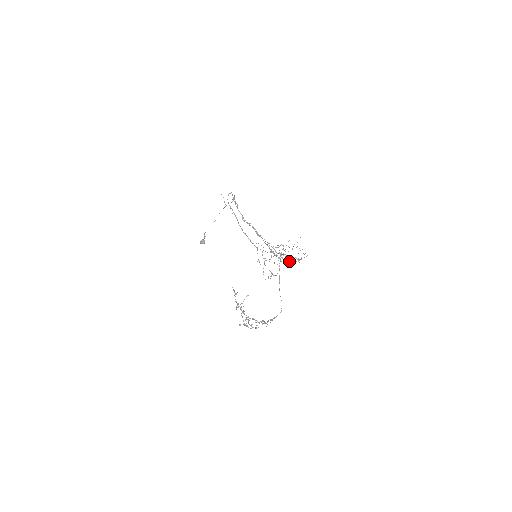
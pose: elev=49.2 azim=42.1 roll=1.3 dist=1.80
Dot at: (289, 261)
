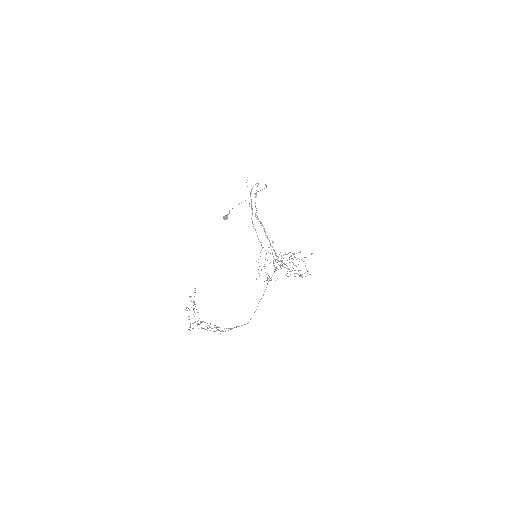
Dot at: occluded
